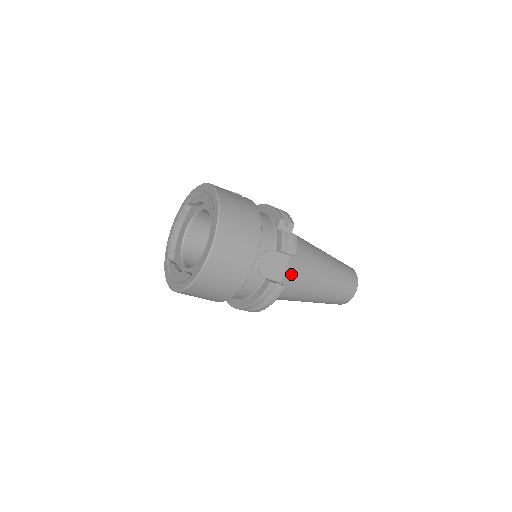
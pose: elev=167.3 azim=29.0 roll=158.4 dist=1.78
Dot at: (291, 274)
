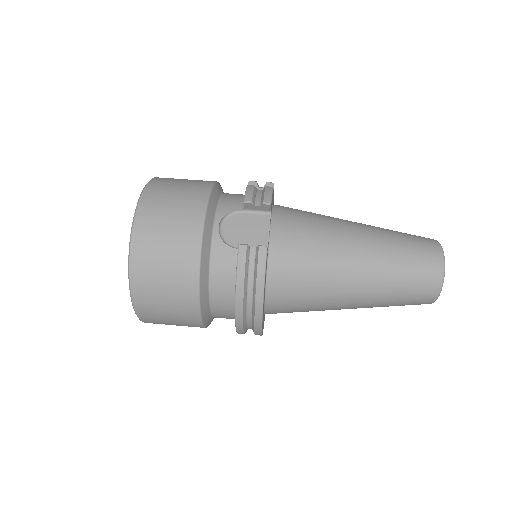
Dot at: (288, 241)
